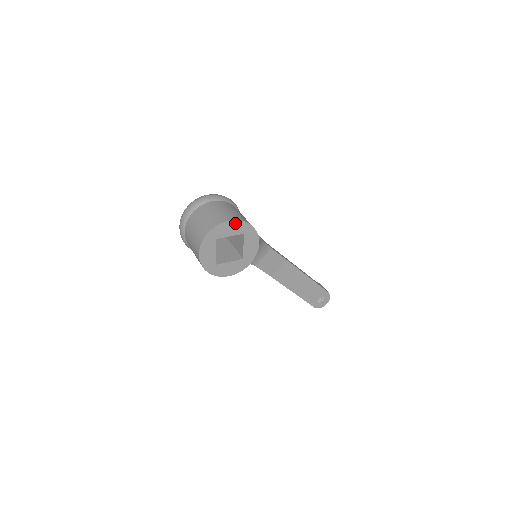
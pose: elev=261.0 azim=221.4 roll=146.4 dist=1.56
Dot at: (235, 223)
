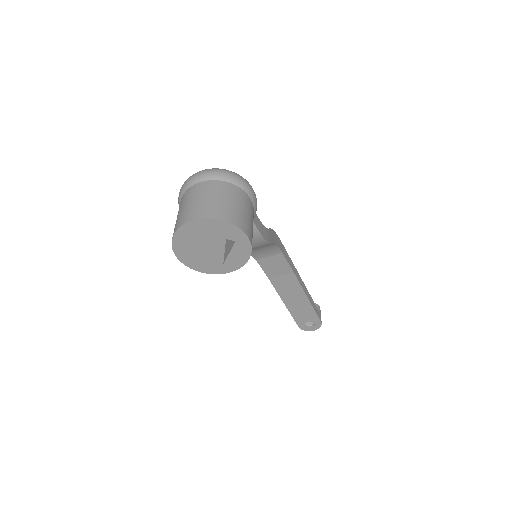
Dot at: (230, 226)
